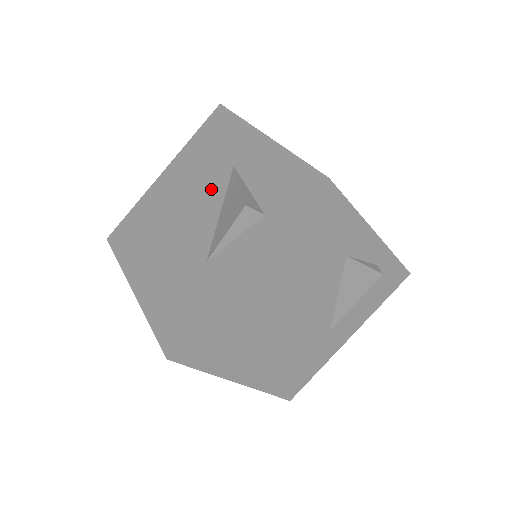
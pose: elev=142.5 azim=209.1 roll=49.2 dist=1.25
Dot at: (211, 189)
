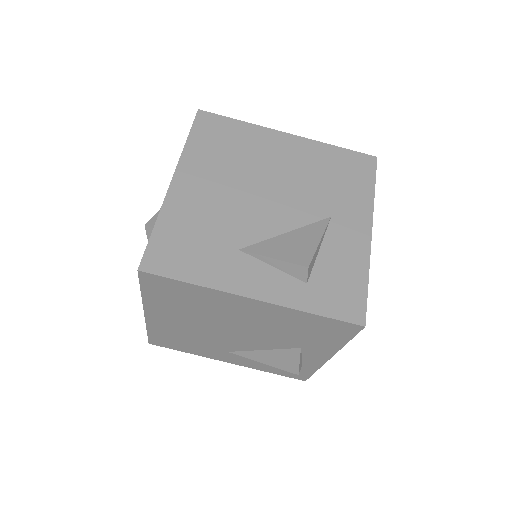
Dot at: (301, 206)
